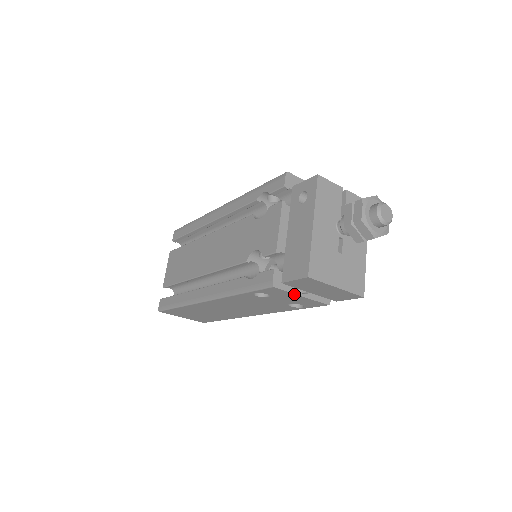
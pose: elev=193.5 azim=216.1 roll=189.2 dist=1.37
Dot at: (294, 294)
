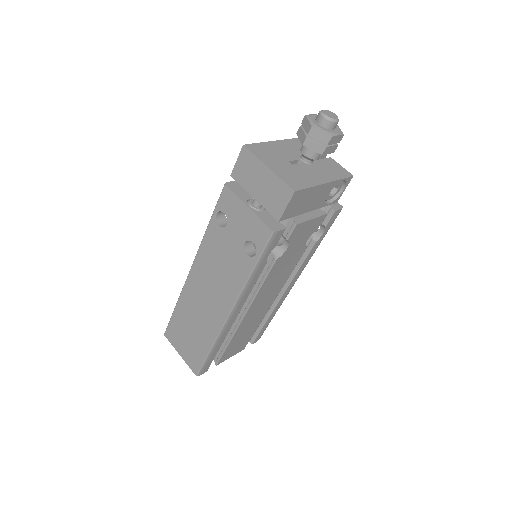
Dot at: (241, 202)
